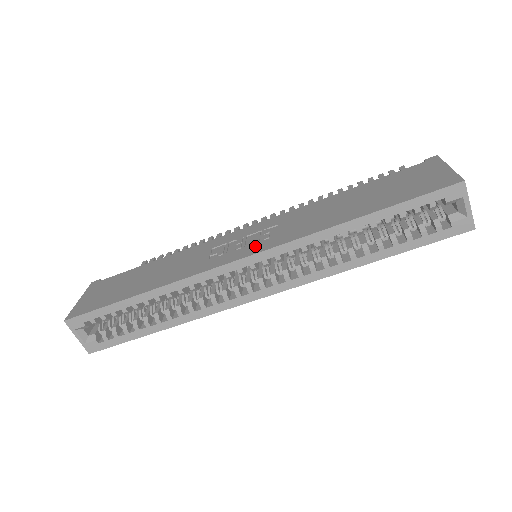
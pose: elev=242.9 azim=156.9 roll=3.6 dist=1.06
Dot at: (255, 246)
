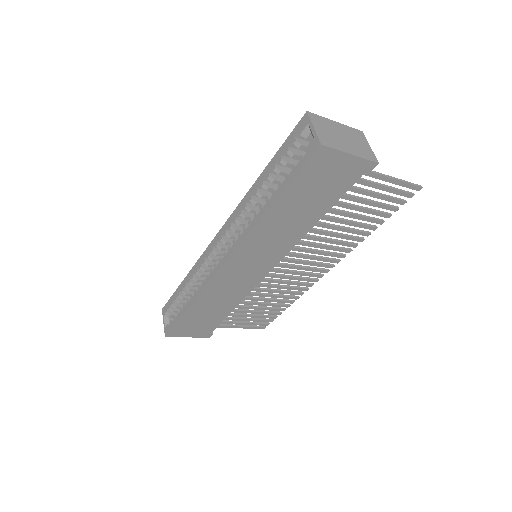
Dot at: occluded
